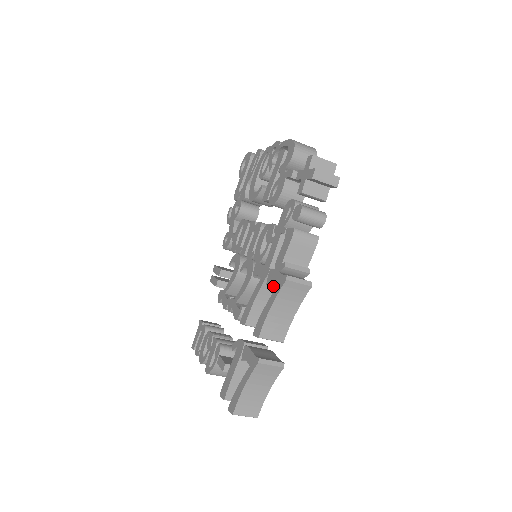
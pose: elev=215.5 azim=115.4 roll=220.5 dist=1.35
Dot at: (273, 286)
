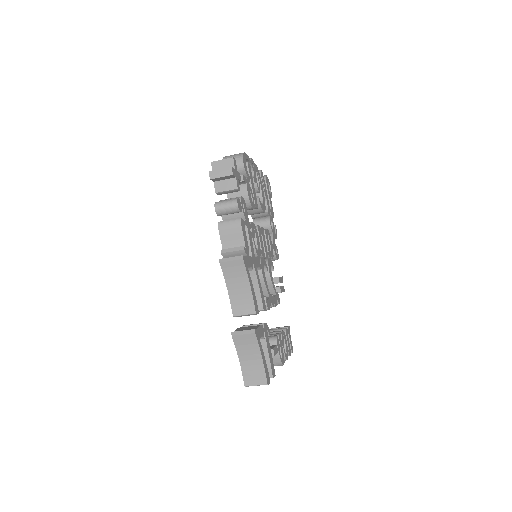
Dot at: occluded
